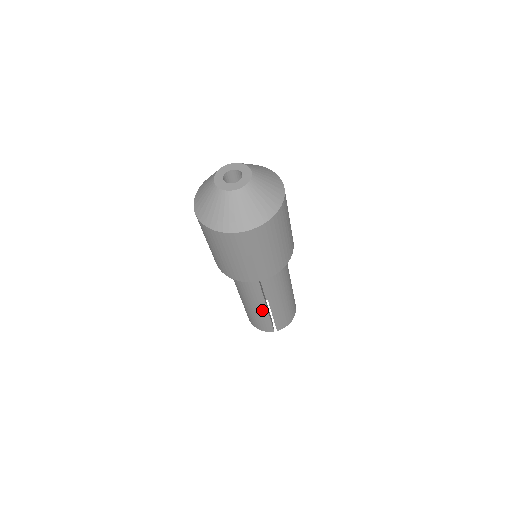
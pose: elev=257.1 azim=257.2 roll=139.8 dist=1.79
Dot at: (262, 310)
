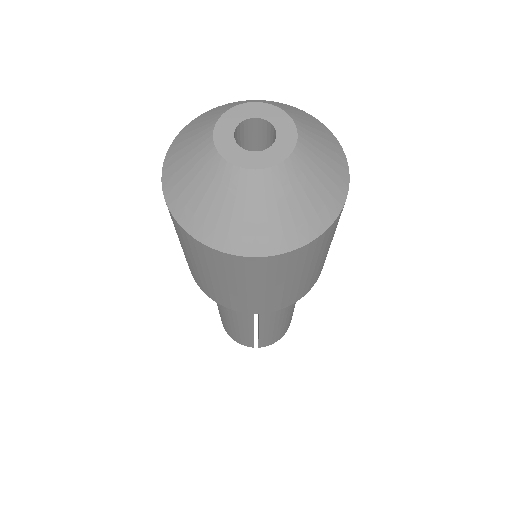
Dot at: (245, 329)
